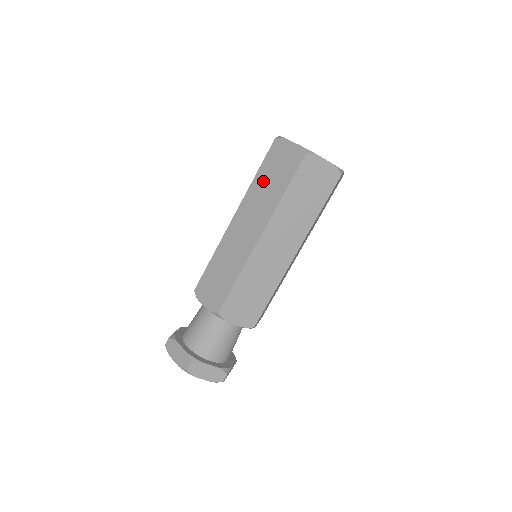
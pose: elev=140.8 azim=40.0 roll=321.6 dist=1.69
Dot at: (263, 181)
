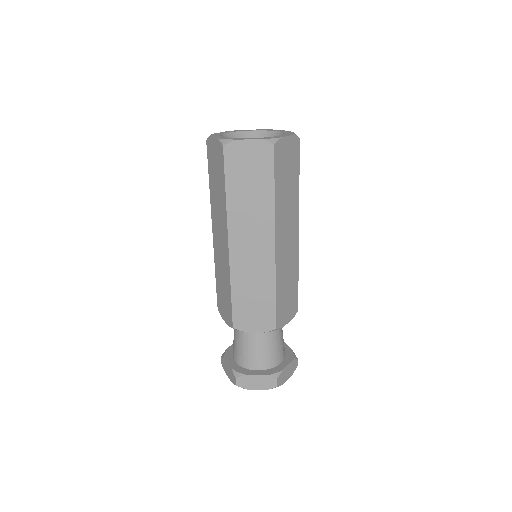
Dot at: (240, 194)
